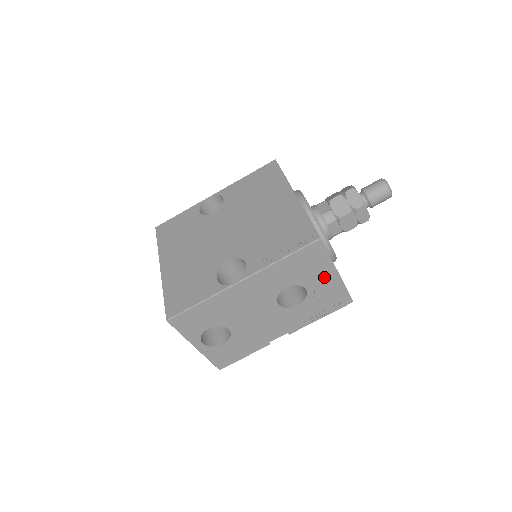
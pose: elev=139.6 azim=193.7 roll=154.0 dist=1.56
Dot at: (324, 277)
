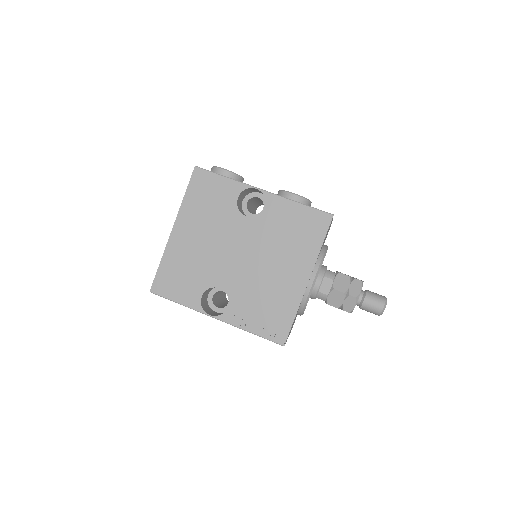
Dot at: occluded
